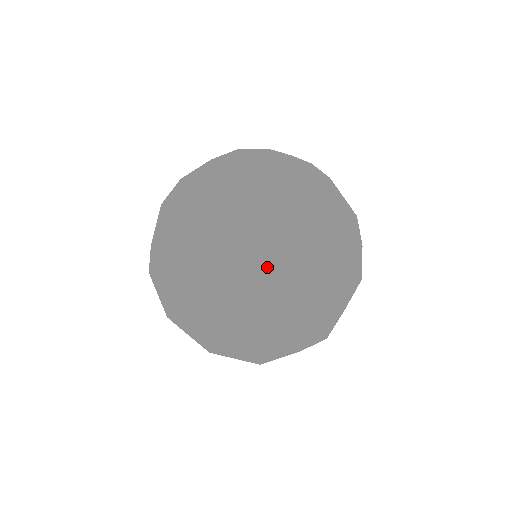
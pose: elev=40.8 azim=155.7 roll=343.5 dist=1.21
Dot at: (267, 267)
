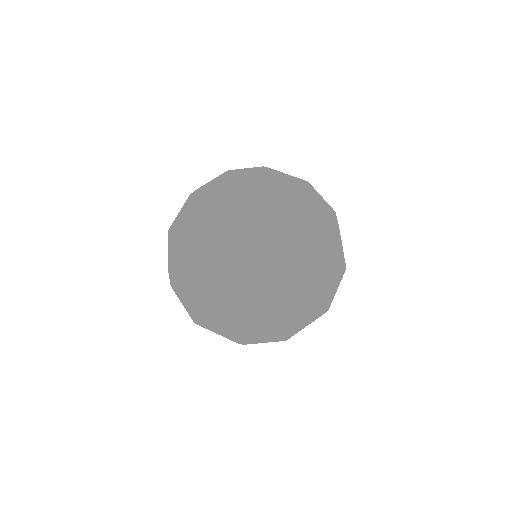
Dot at: (199, 283)
